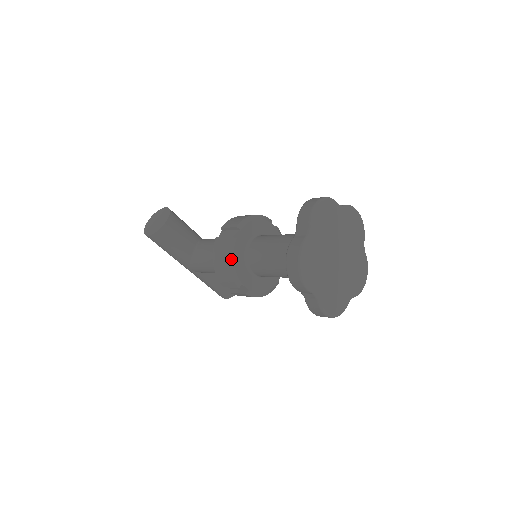
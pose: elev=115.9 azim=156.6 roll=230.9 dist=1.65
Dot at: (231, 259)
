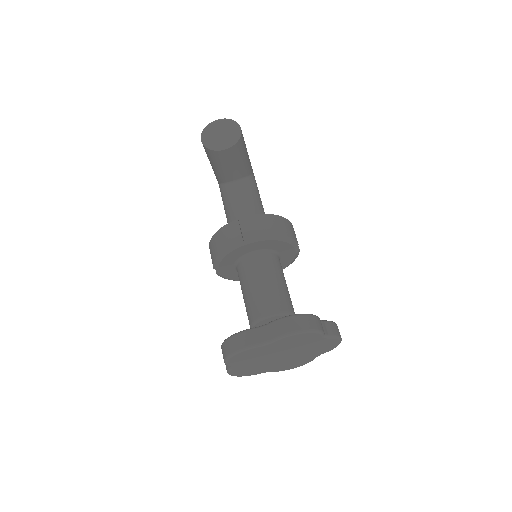
Dot at: (225, 253)
